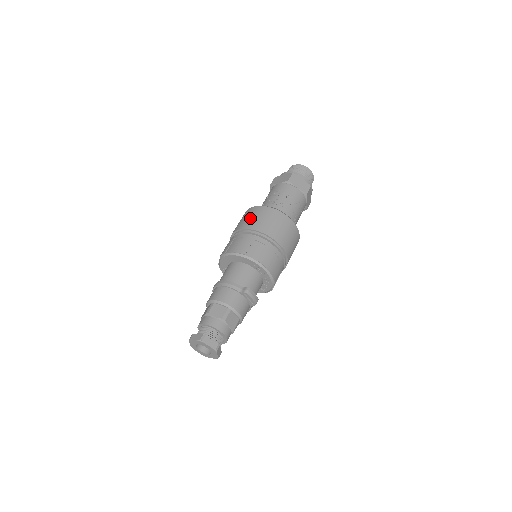
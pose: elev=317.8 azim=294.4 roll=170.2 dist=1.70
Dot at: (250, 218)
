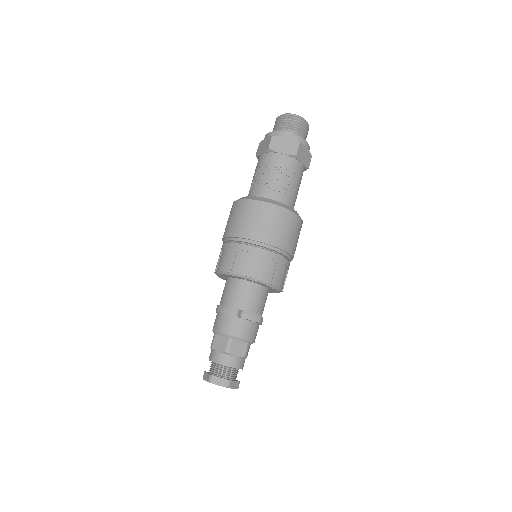
Dot at: (231, 220)
